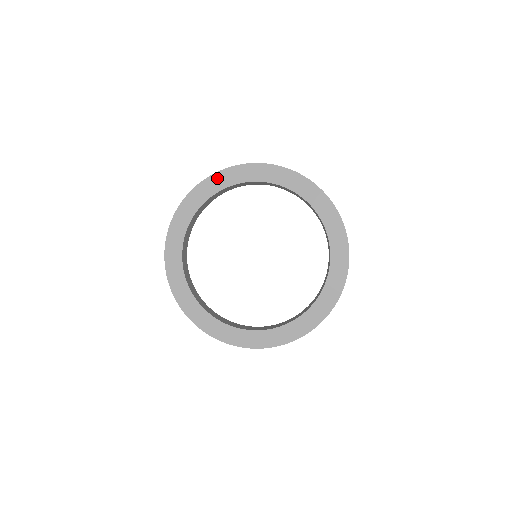
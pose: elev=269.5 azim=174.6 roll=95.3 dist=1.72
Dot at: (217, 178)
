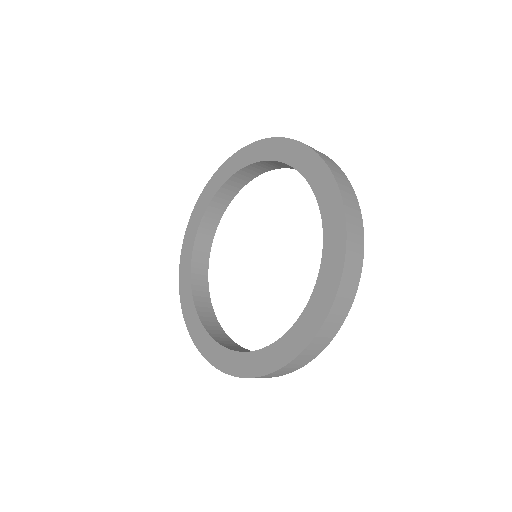
Dot at: (209, 187)
